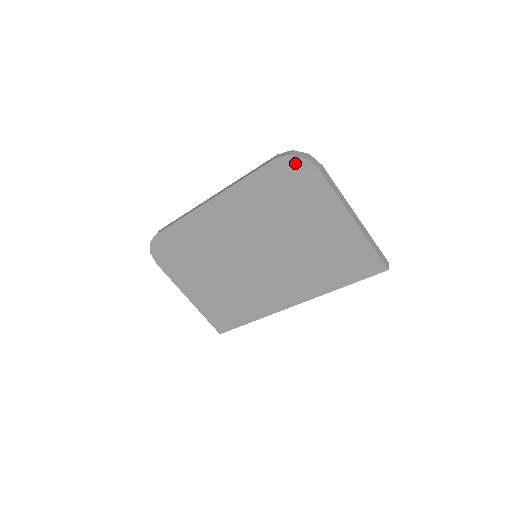
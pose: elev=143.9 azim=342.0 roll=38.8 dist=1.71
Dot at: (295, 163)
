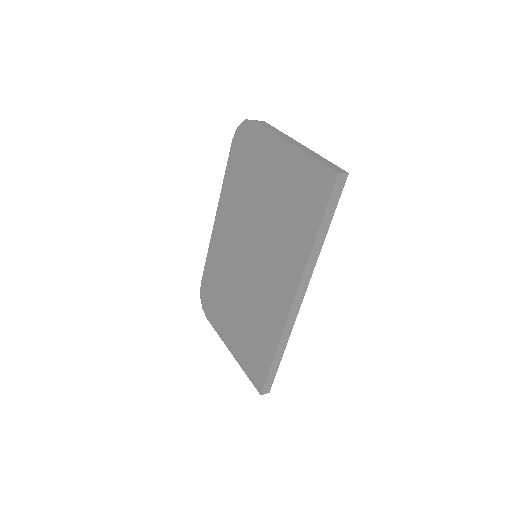
Dot at: (242, 131)
